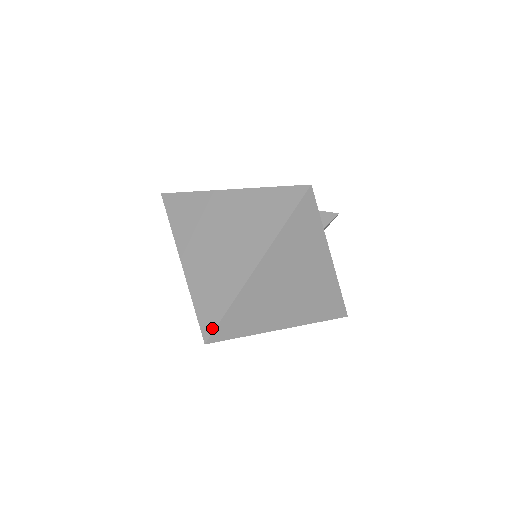
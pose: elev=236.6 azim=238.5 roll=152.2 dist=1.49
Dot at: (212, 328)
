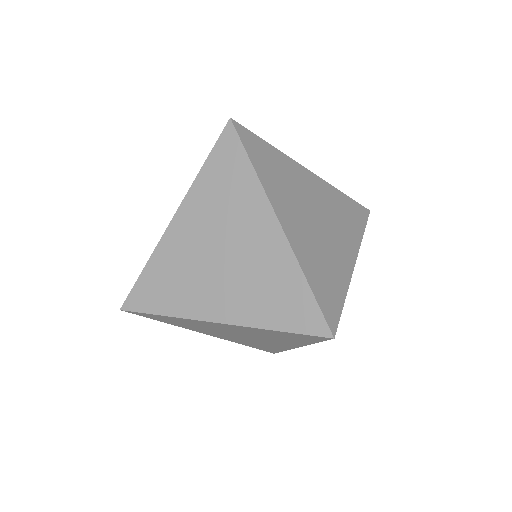
Dot at: (320, 318)
